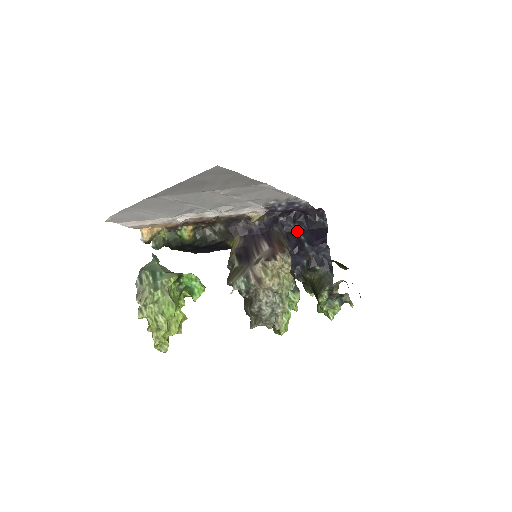
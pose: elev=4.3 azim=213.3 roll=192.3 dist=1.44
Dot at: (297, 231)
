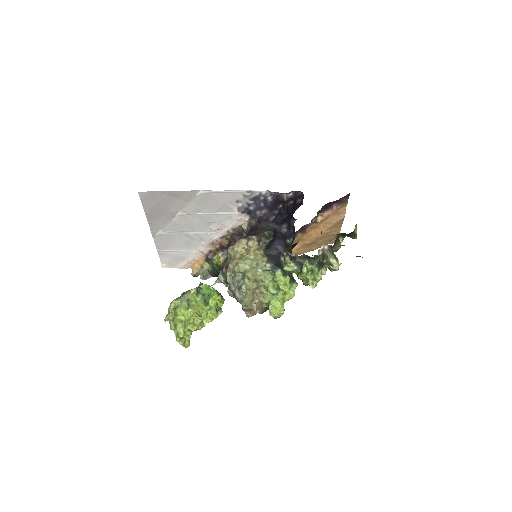
Dot at: (282, 220)
